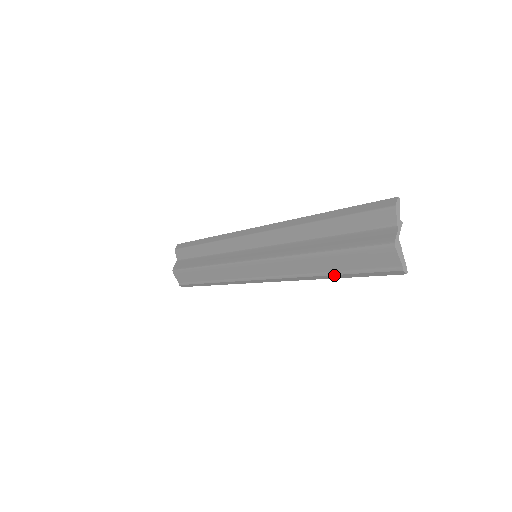
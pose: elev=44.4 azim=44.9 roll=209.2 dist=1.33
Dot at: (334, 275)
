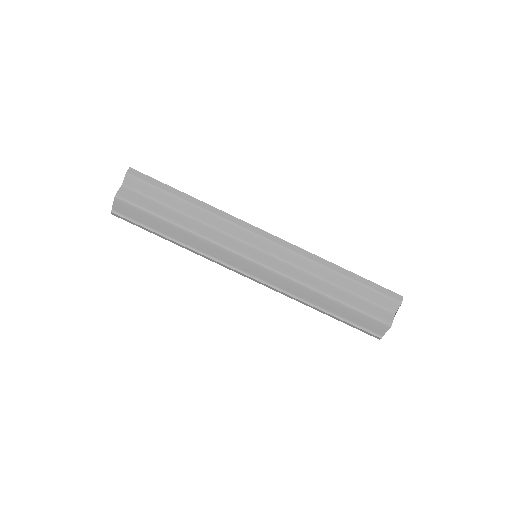
Dot at: (329, 314)
